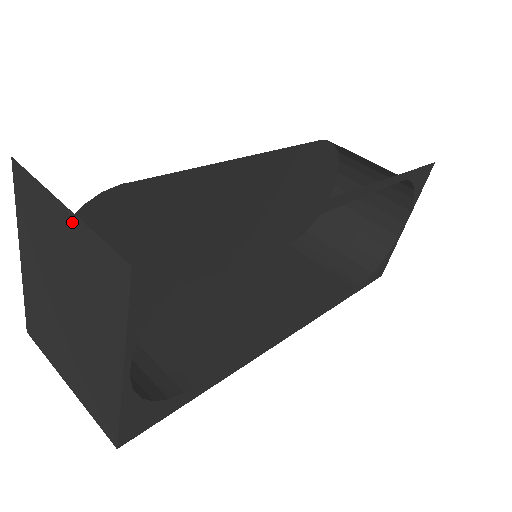
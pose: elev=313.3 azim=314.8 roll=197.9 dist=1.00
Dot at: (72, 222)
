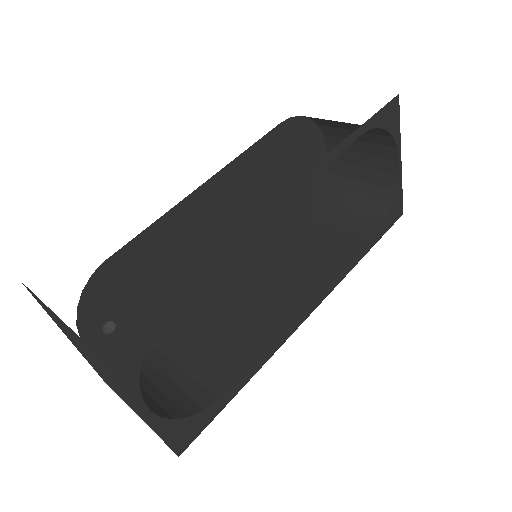
Dot at: (61, 321)
